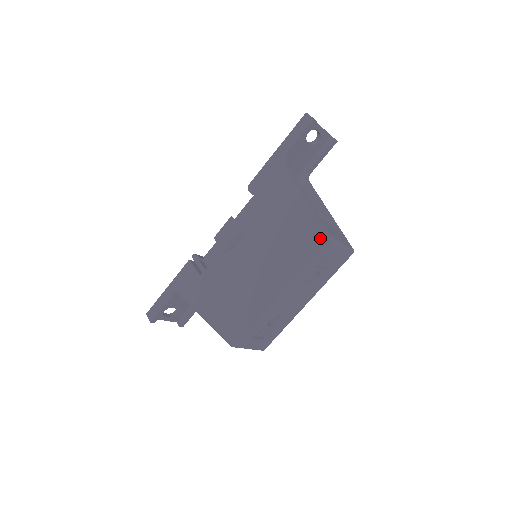
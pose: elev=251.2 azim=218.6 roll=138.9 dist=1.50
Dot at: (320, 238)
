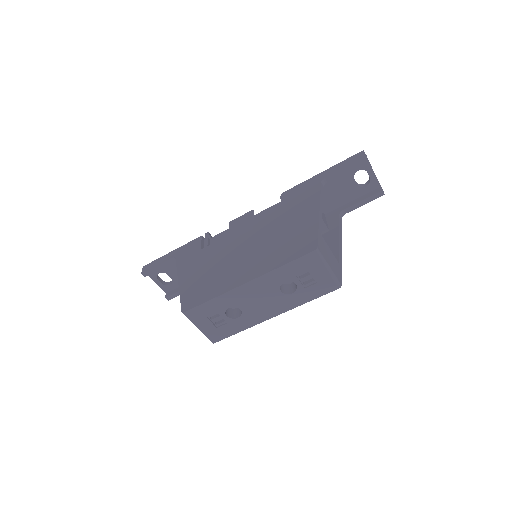
Dot at: (309, 247)
